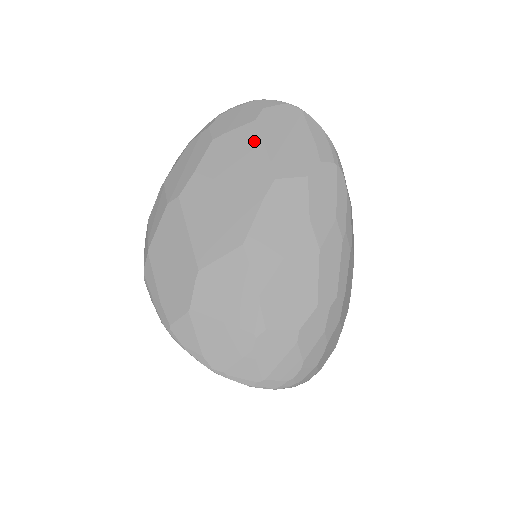
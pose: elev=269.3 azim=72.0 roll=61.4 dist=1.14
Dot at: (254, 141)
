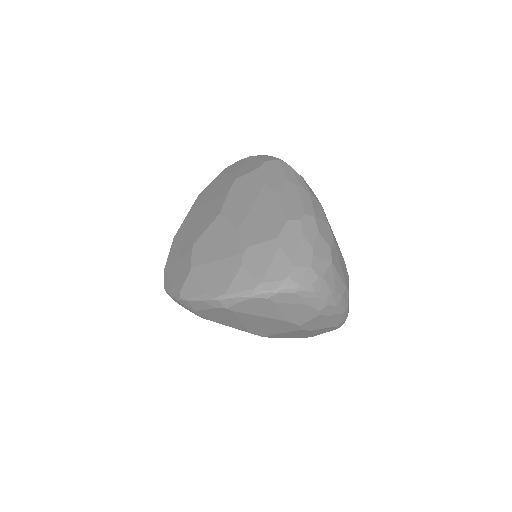
Dot at: (222, 178)
